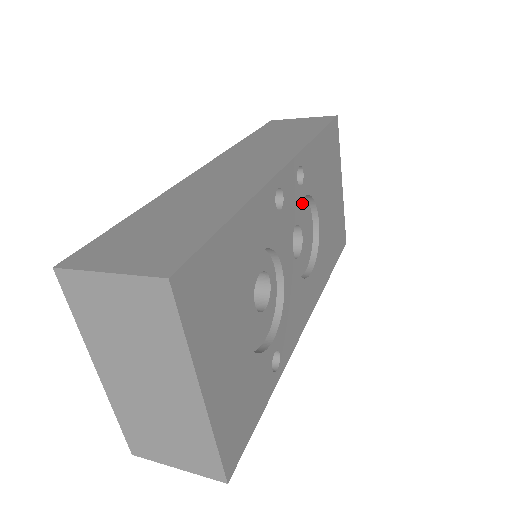
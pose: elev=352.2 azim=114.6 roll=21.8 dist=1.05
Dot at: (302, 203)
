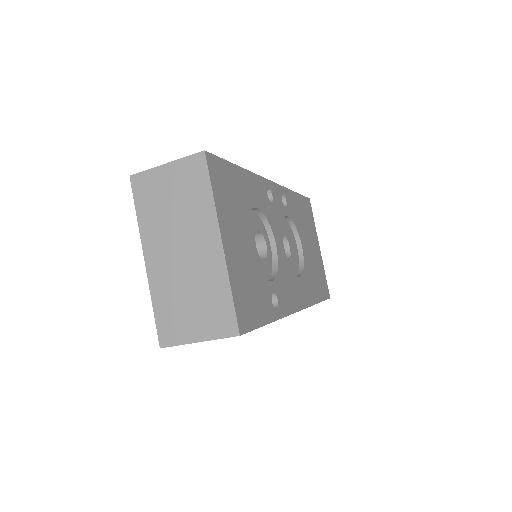
Dot at: (288, 227)
